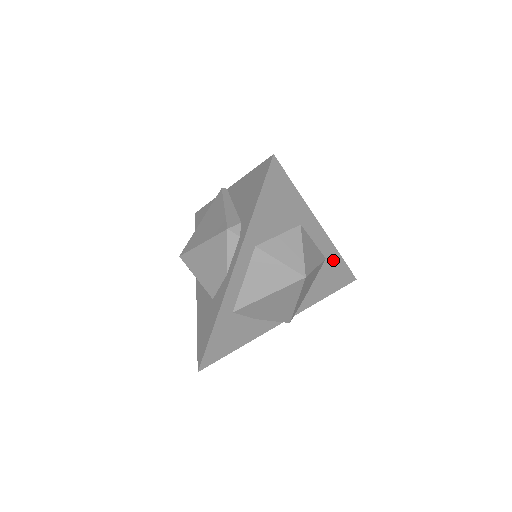
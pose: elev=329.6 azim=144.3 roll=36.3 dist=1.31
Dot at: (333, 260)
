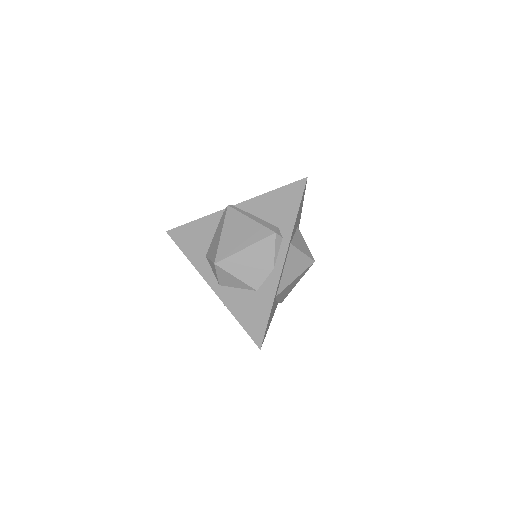
Dot at: occluded
